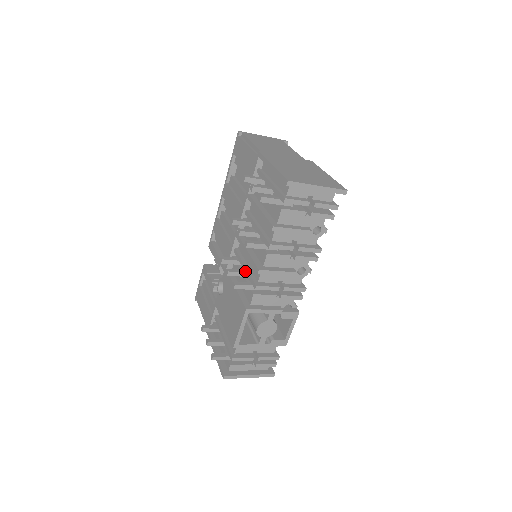
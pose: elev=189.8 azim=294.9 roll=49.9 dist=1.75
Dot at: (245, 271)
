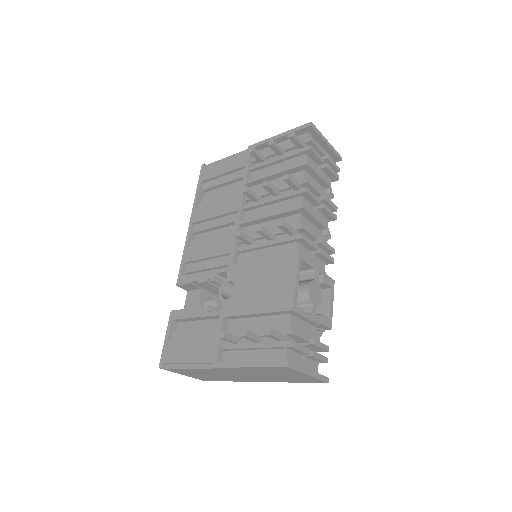
Dot at: (273, 233)
